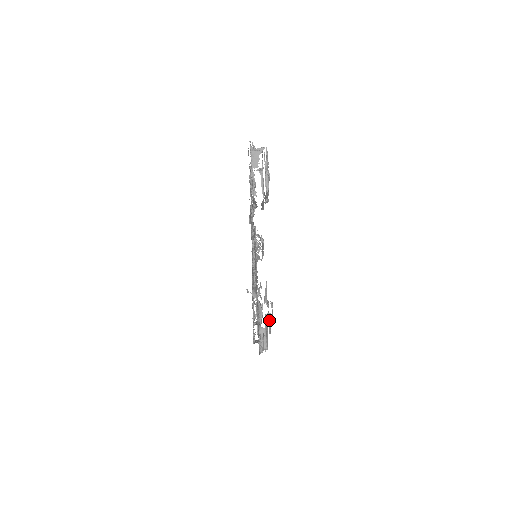
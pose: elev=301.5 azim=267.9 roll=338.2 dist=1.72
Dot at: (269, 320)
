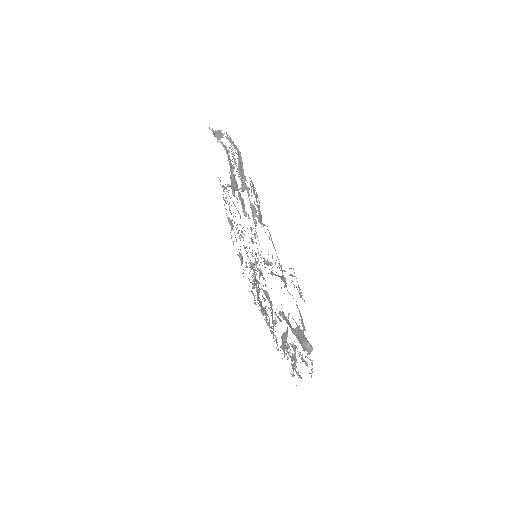
Dot at: occluded
